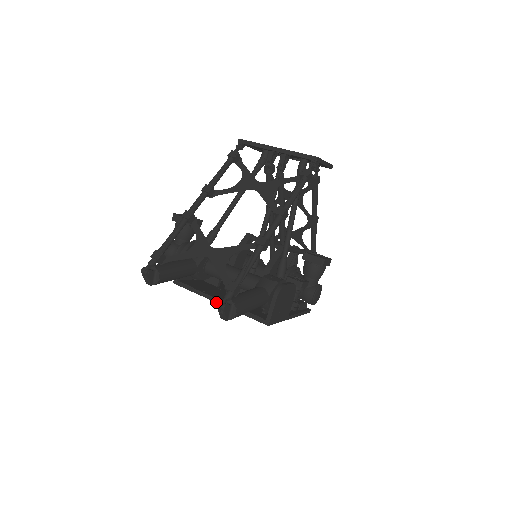
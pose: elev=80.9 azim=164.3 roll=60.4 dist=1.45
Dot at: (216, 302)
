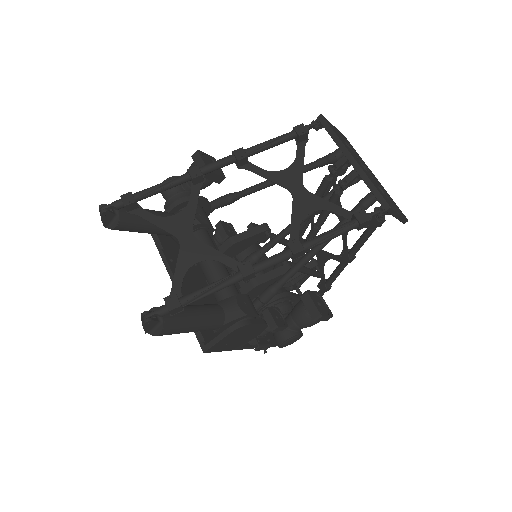
Dot at: occluded
